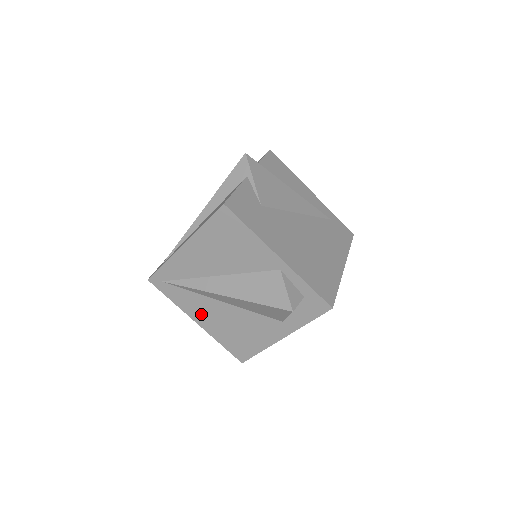
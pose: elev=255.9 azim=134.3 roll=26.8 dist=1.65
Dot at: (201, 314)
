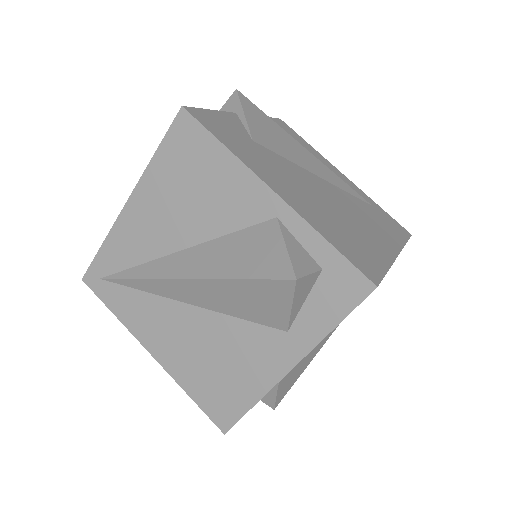
Dot at: (157, 335)
